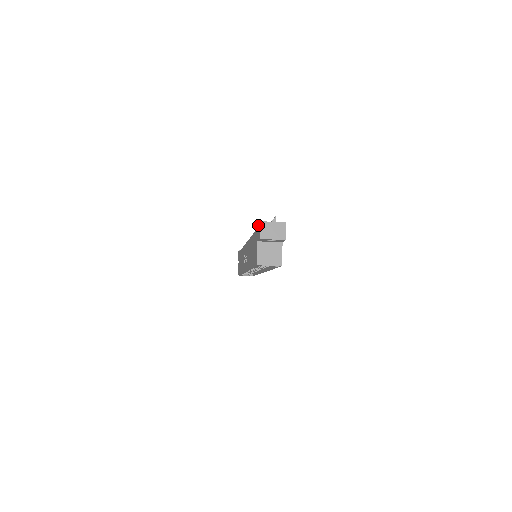
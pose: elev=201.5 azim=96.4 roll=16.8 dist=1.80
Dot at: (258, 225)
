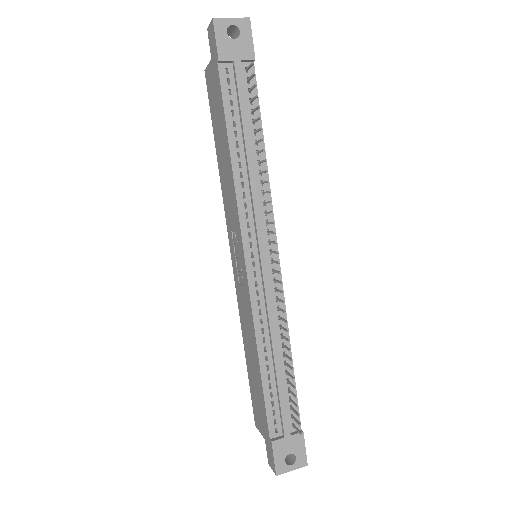
Dot at: (272, 456)
